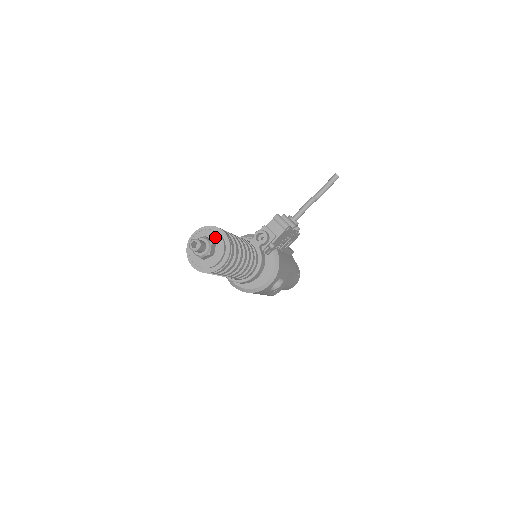
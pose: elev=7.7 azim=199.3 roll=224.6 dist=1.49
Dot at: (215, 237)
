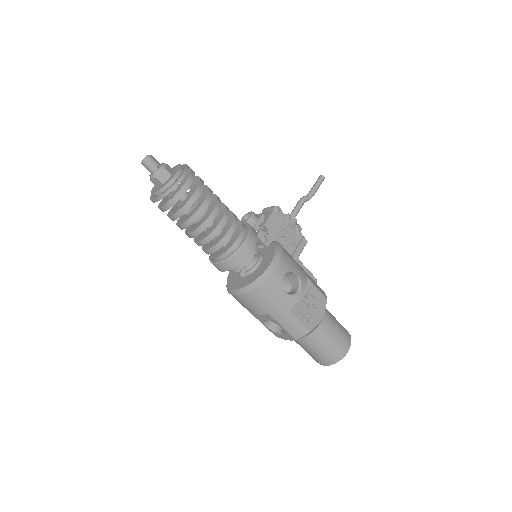
Dot at: (174, 168)
